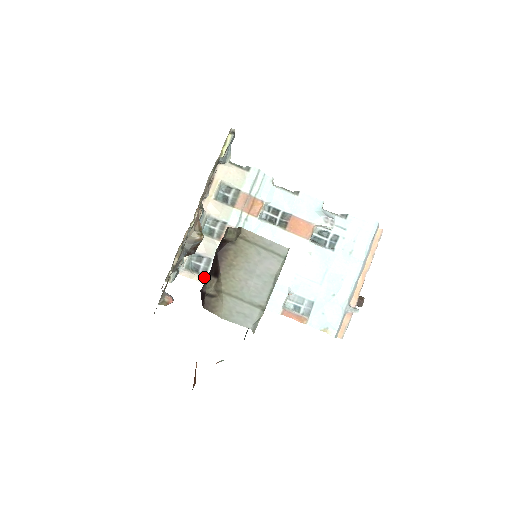
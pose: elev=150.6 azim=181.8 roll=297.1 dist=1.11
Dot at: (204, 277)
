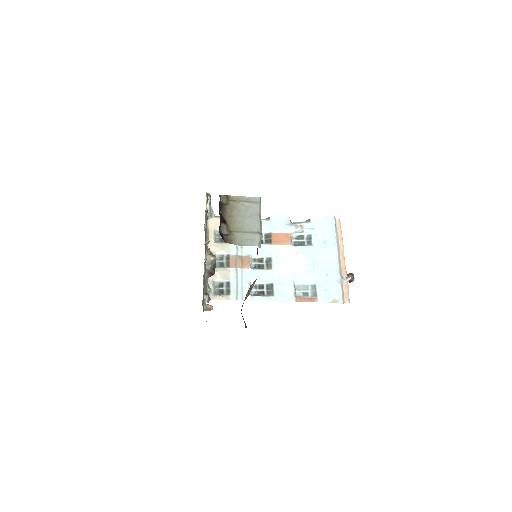
Dot at: (229, 296)
